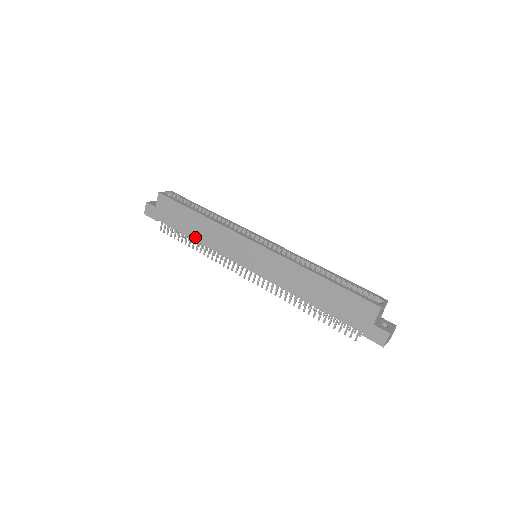
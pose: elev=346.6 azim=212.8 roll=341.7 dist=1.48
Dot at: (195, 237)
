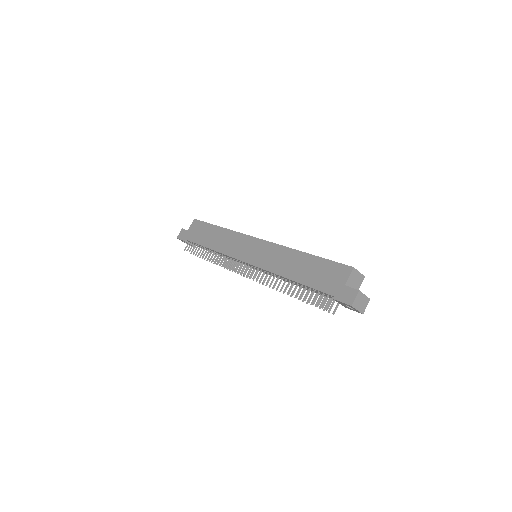
Dot at: (210, 246)
